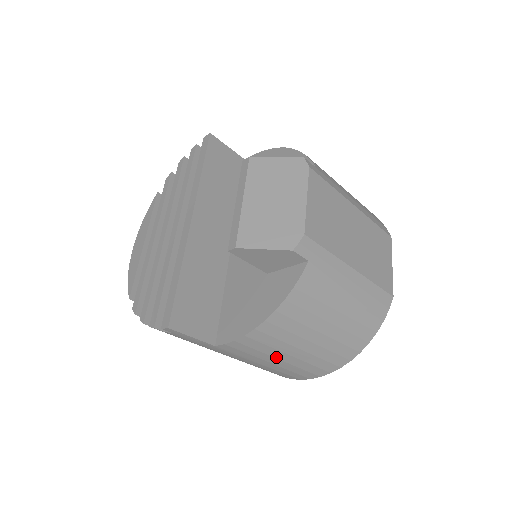
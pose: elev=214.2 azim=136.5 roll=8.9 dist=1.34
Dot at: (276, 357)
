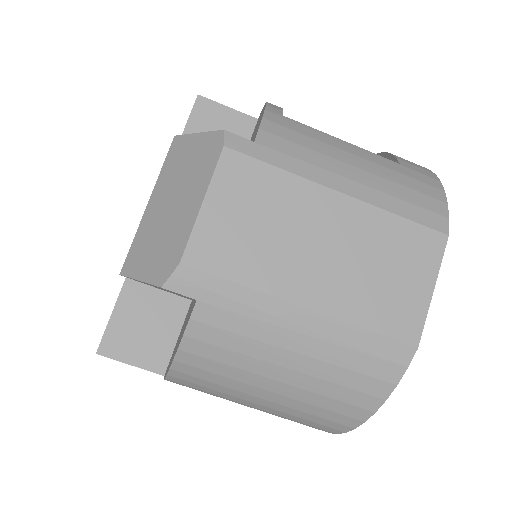
Dot at: (238, 403)
